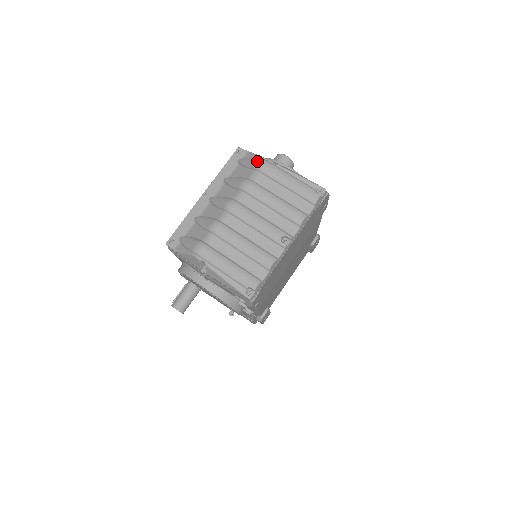
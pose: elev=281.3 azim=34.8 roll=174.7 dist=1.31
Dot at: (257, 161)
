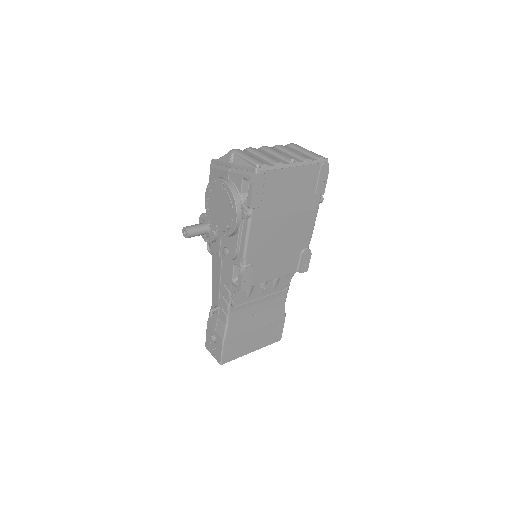
Dot at: occluded
